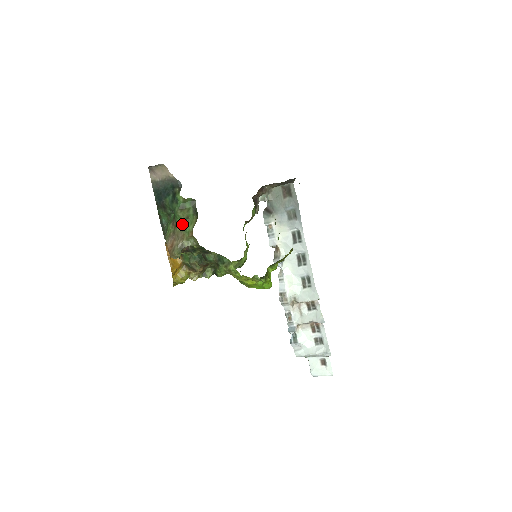
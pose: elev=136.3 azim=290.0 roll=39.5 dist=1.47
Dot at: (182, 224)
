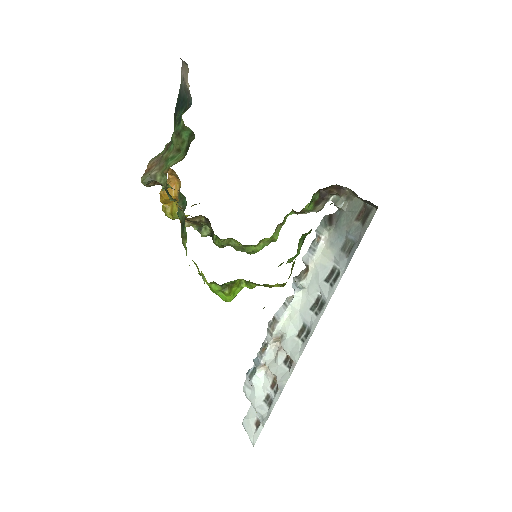
Dot at: (170, 153)
